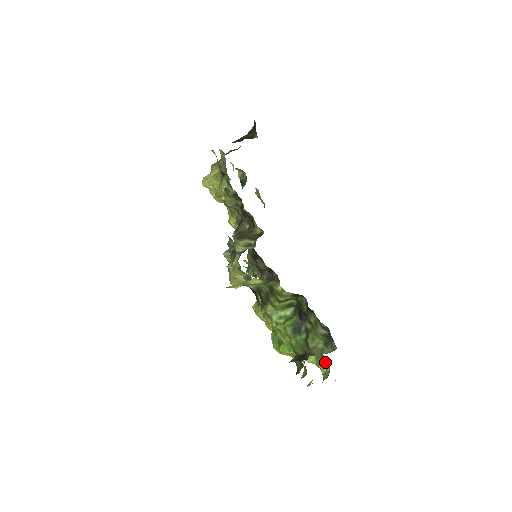
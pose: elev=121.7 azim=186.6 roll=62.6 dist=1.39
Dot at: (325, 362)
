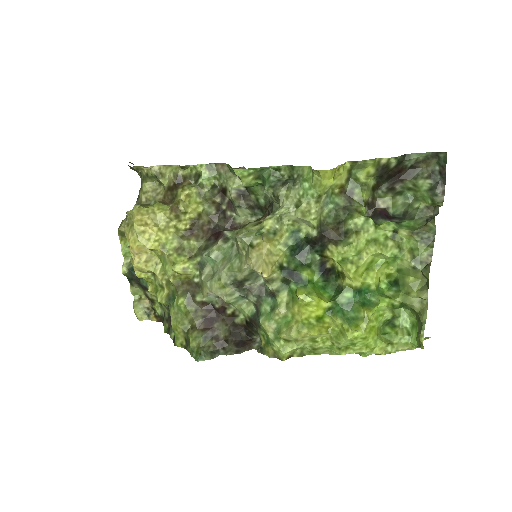
Dot at: (397, 327)
